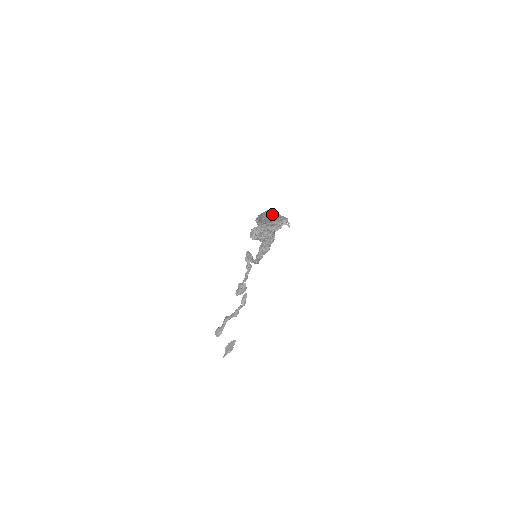
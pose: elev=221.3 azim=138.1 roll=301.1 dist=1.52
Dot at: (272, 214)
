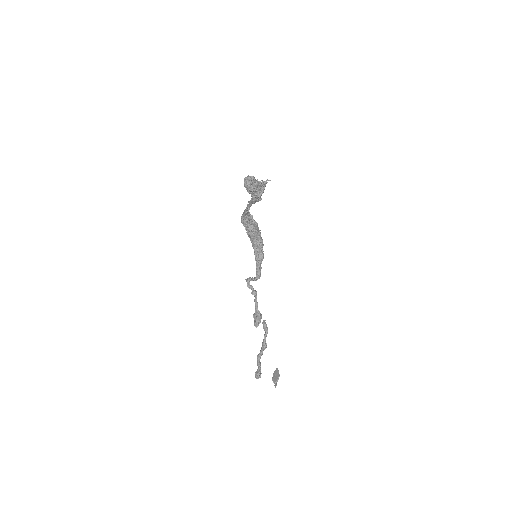
Dot at: occluded
